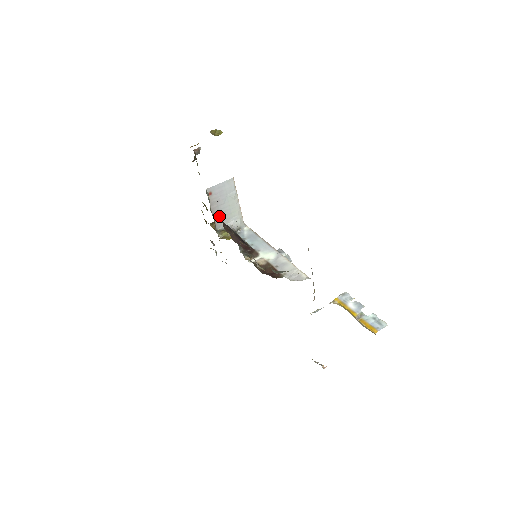
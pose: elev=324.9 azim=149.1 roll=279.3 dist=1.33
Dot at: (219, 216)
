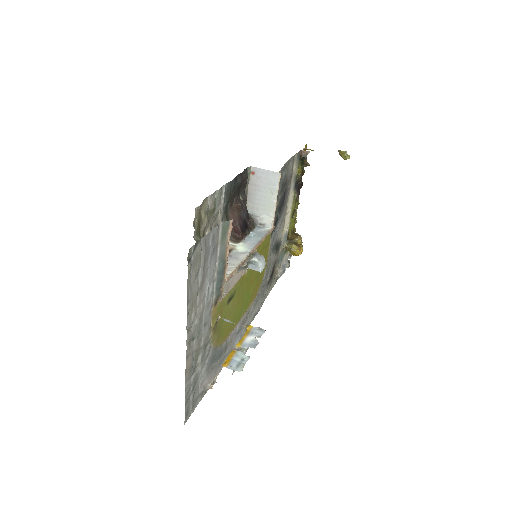
Dot at: (253, 200)
